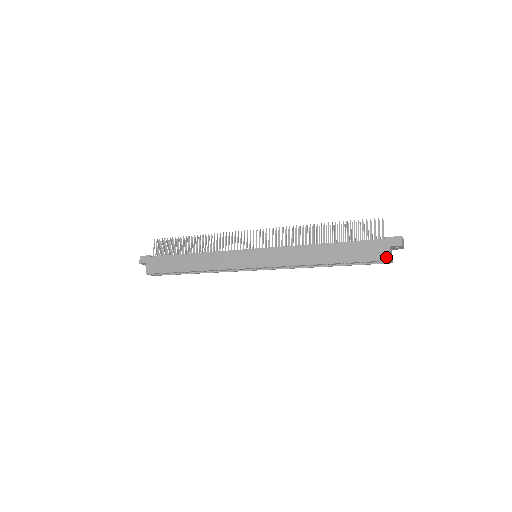
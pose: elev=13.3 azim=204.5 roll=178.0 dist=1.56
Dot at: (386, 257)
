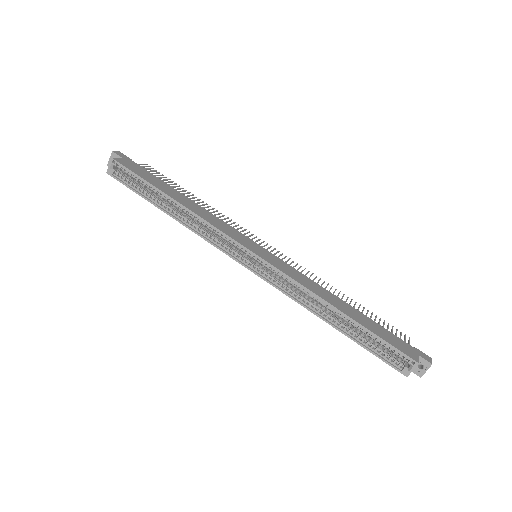
Dot at: (414, 358)
